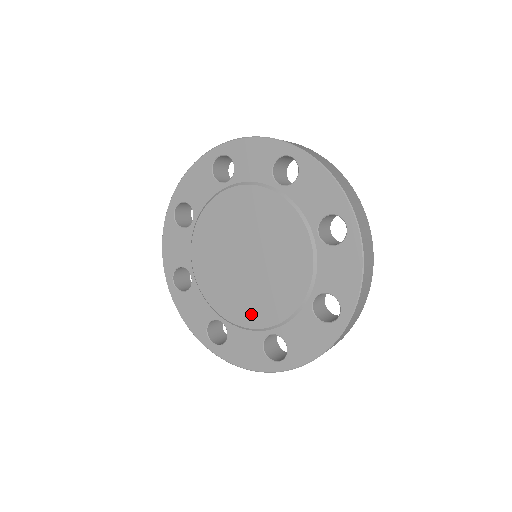
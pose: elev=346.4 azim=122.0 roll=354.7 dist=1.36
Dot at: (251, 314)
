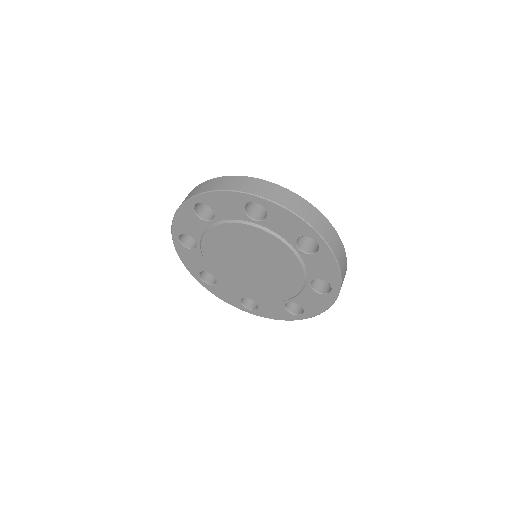
Dot at: (269, 294)
